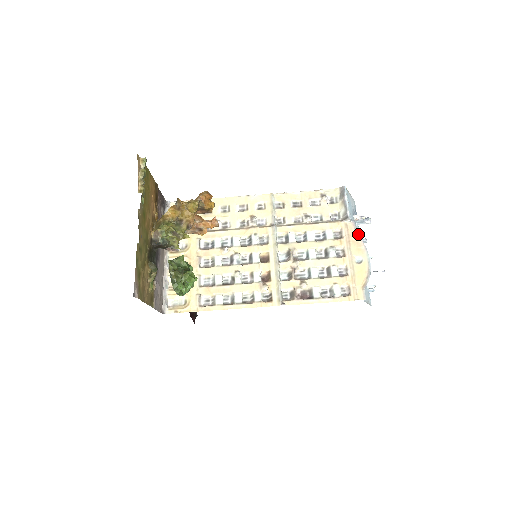
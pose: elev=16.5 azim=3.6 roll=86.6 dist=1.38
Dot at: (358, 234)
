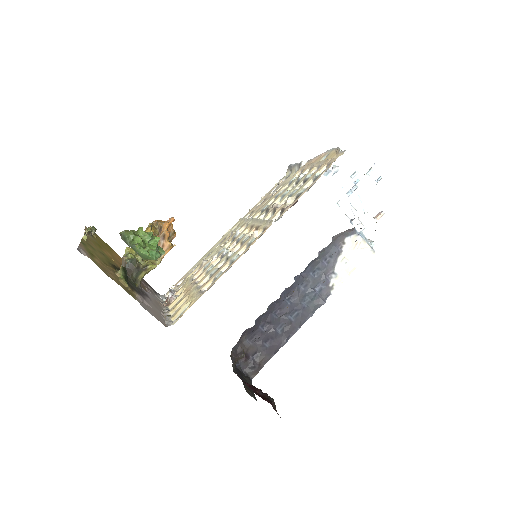
Dot at: occluded
